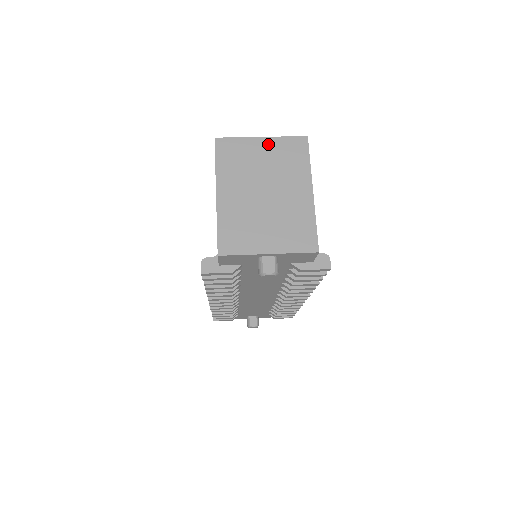
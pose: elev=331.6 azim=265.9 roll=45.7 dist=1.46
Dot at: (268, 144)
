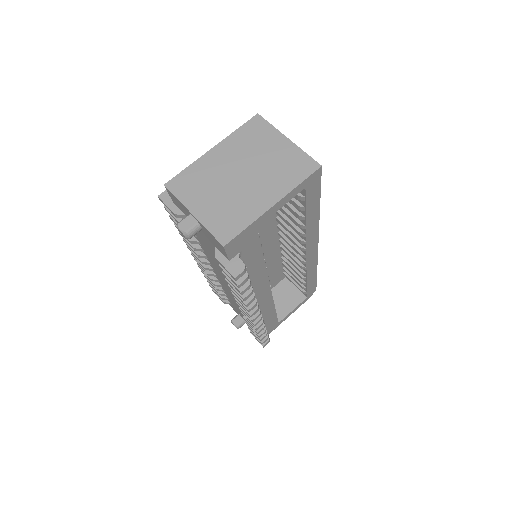
Dot at: (287, 147)
